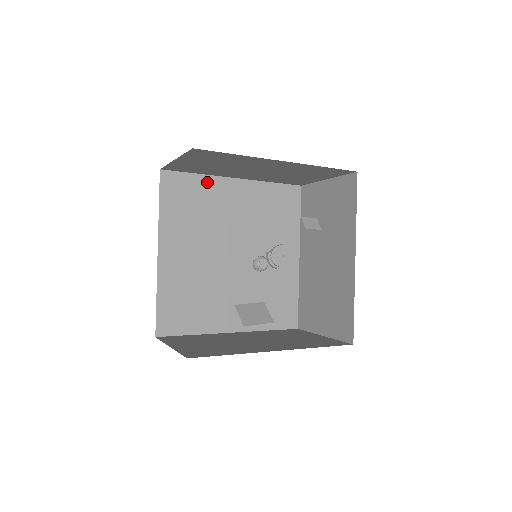
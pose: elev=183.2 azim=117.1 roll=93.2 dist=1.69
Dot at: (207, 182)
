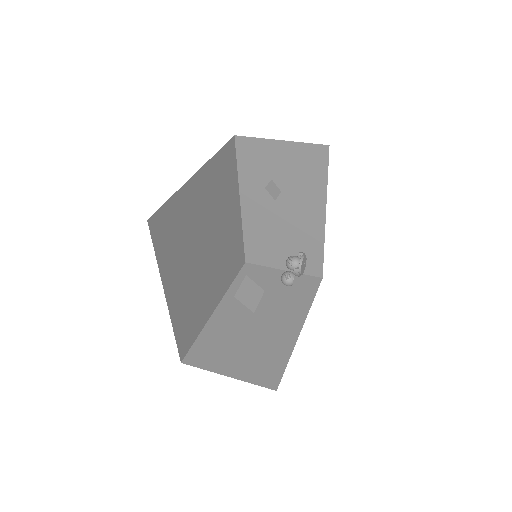
Dot at: (180, 197)
